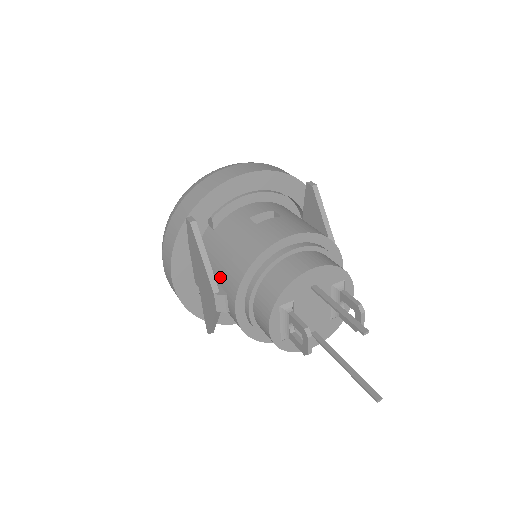
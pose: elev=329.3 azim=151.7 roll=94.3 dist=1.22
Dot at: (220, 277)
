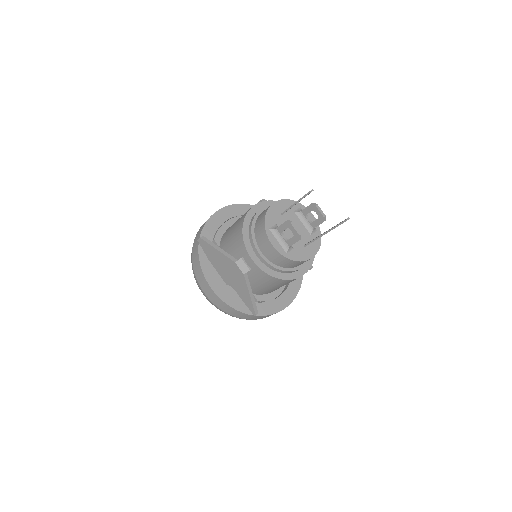
Dot at: (234, 256)
